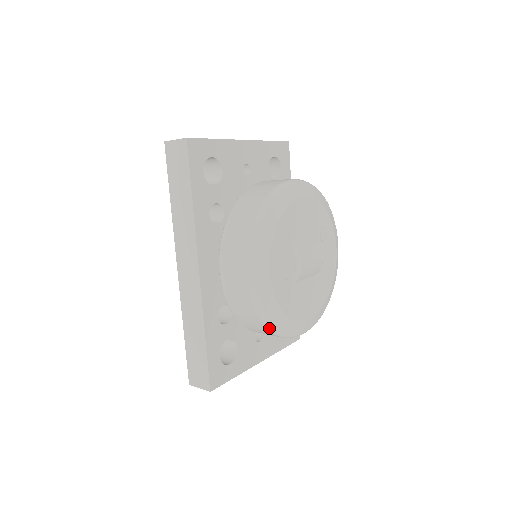
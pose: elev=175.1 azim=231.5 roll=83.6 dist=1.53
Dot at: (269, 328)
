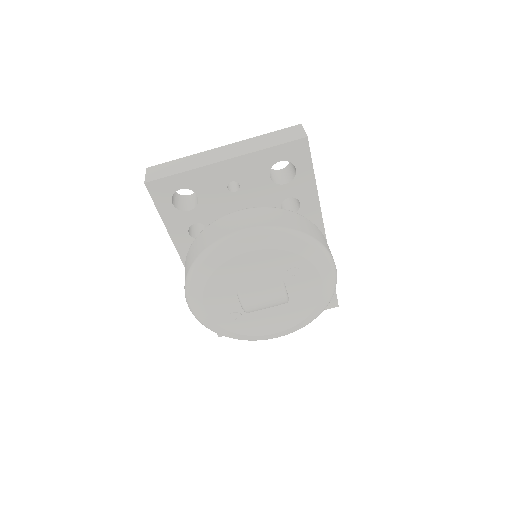
Dot at: (225, 336)
